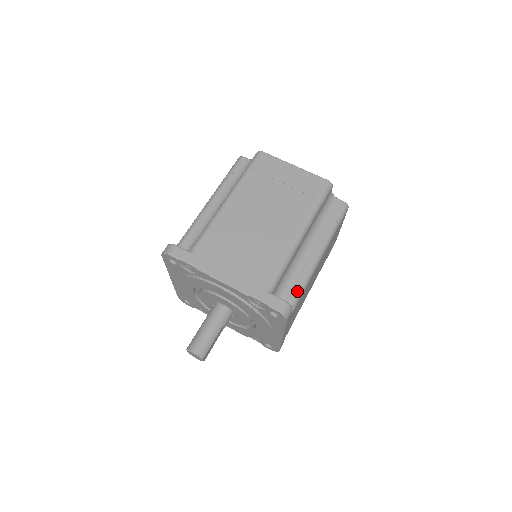
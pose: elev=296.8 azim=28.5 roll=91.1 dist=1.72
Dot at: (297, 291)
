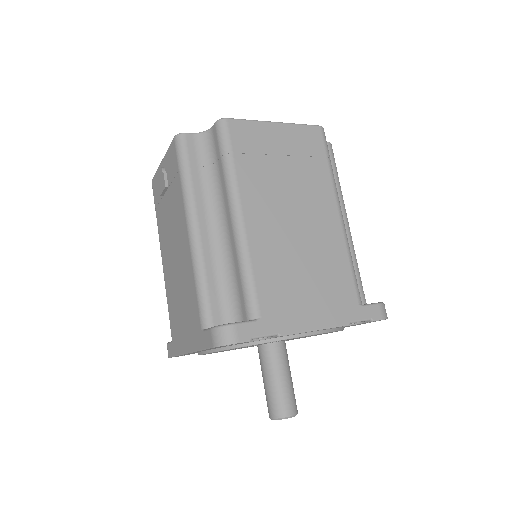
Dot at: (359, 278)
